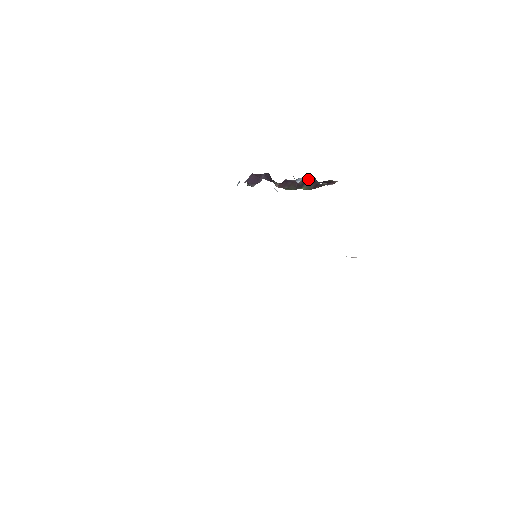
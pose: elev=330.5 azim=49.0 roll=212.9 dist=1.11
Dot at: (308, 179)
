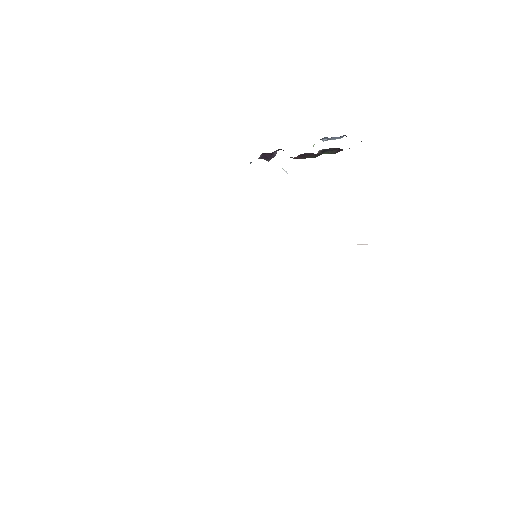
Dot at: (335, 137)
